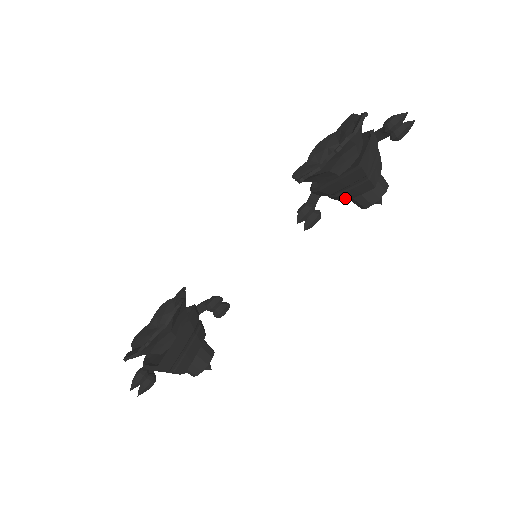
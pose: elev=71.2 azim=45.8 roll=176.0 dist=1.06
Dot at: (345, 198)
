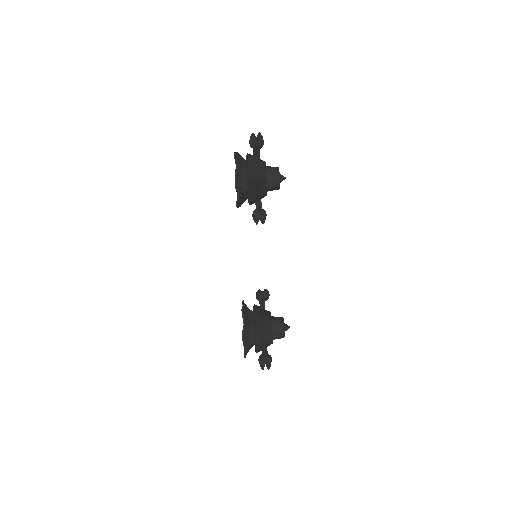
Dot at: (264, 194)
